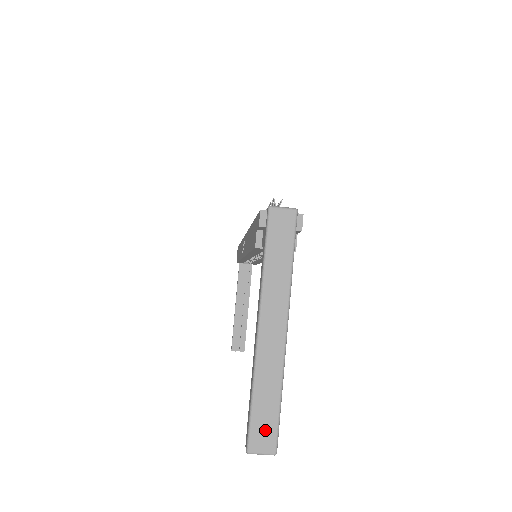
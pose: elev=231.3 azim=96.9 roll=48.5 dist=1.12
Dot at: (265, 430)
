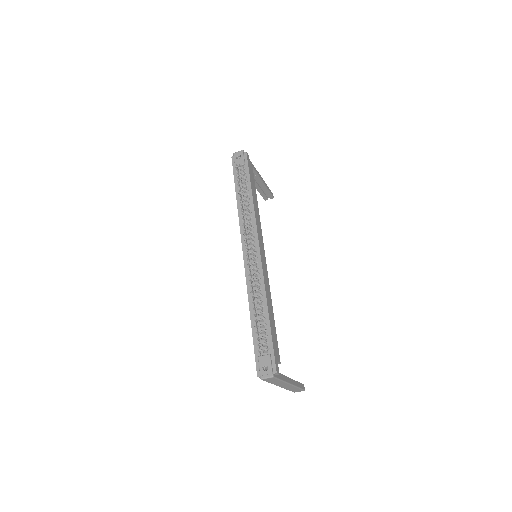
Dot at: (297, 391)
